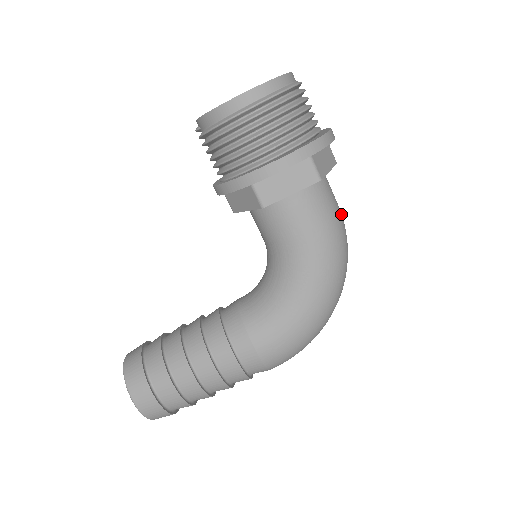
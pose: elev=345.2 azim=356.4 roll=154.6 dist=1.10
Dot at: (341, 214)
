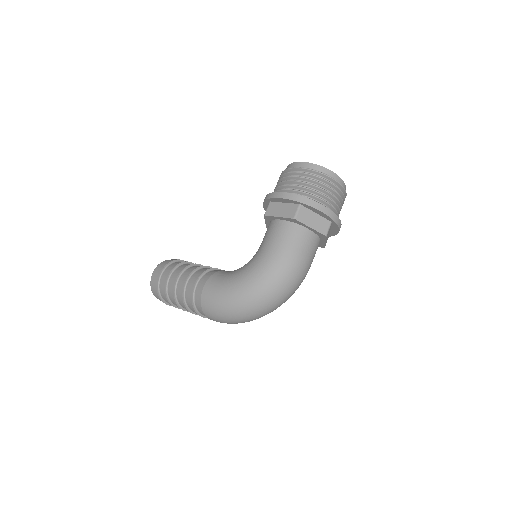
Dot at: (302, 260)
